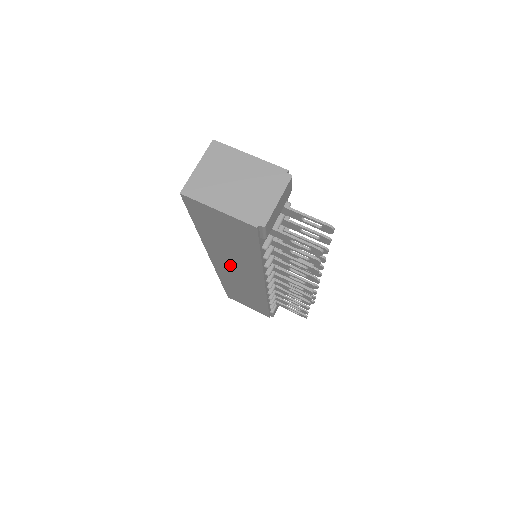
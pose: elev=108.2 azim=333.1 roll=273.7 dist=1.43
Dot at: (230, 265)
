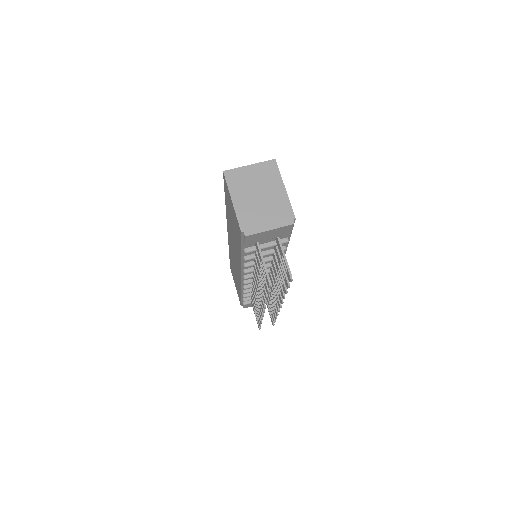
Dot at: occluded
